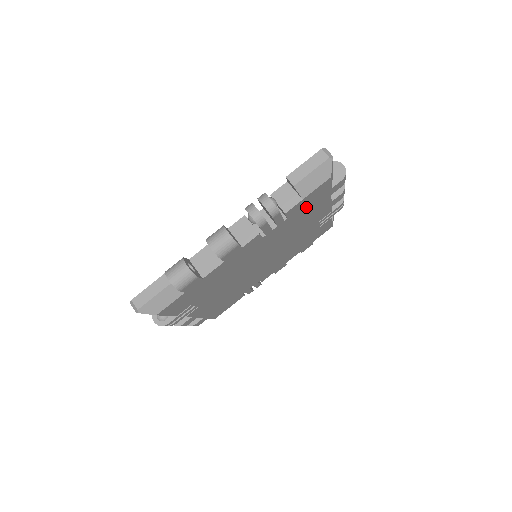
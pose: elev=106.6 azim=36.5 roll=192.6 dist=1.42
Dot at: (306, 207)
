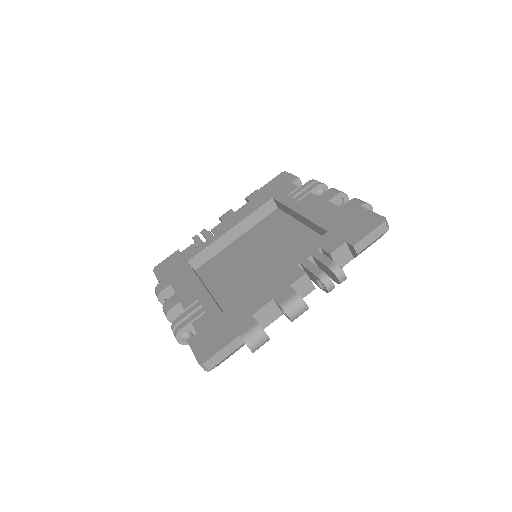
Dot at: occluded
